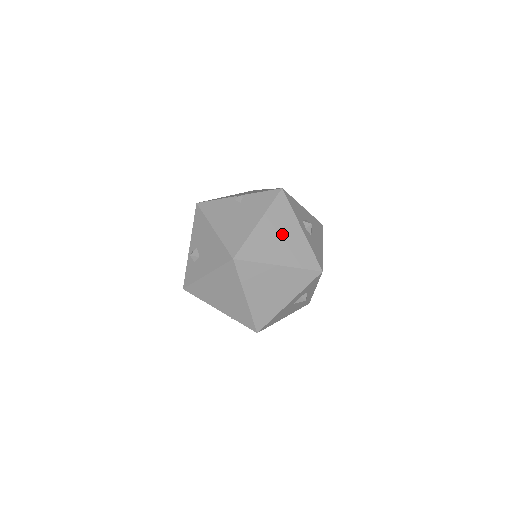
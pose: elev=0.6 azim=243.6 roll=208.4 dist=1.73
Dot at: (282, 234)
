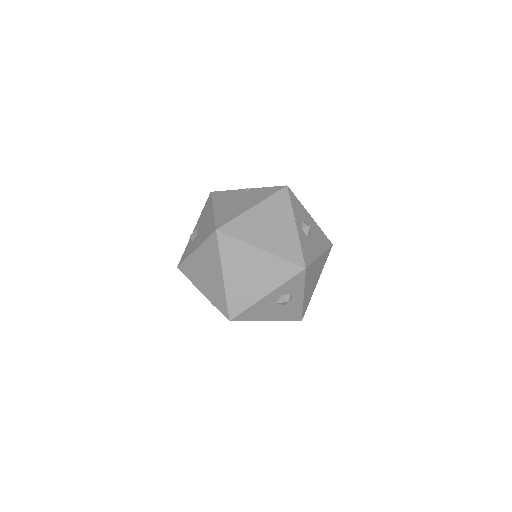
Dot at: (273, 223)
